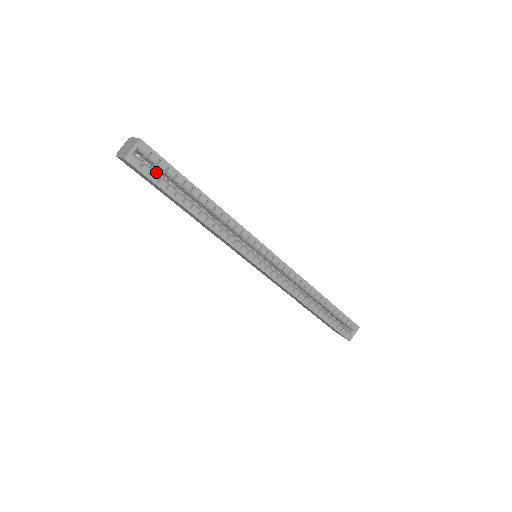
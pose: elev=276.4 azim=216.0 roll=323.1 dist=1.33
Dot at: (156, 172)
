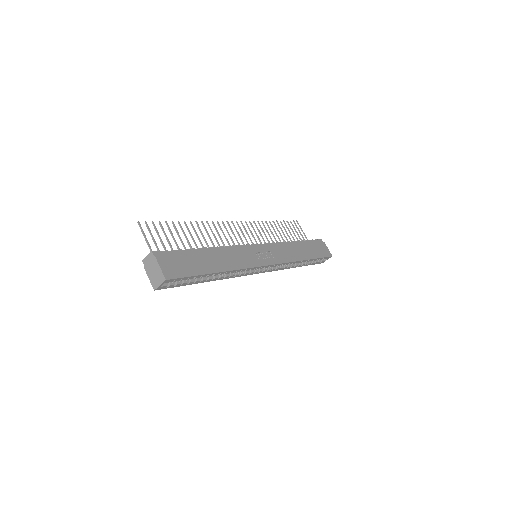
Dot at: occluded
